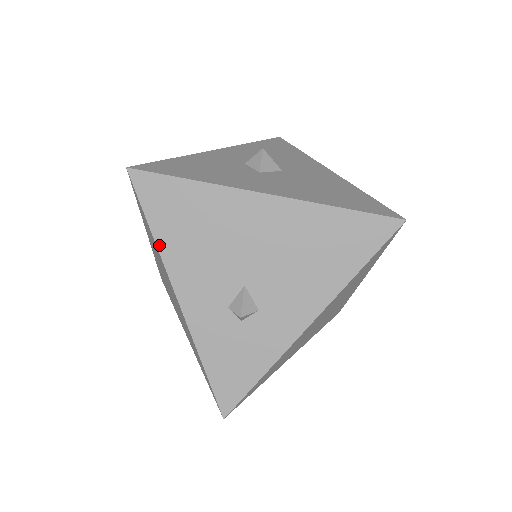
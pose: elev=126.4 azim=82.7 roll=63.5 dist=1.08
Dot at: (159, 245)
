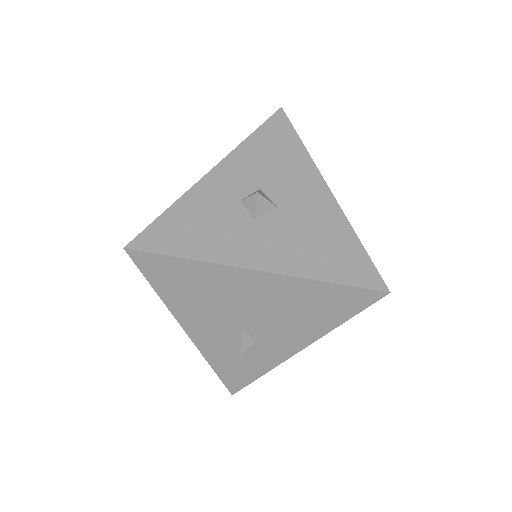
Dot at: (165, 301)
